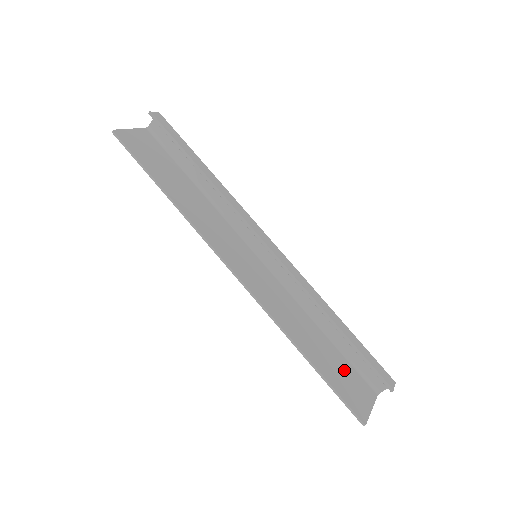
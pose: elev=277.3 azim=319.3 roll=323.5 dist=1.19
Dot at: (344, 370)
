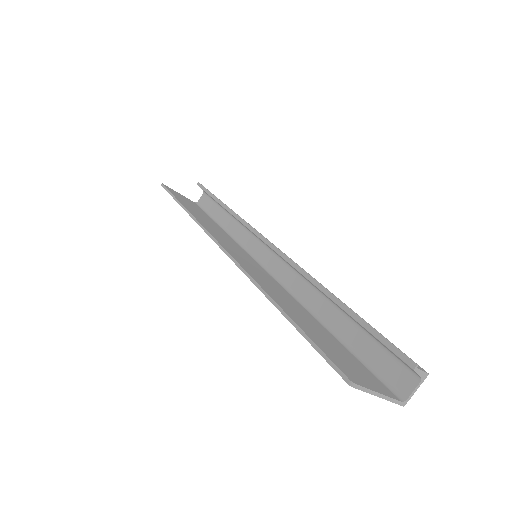
Dot at: (341, 351)
